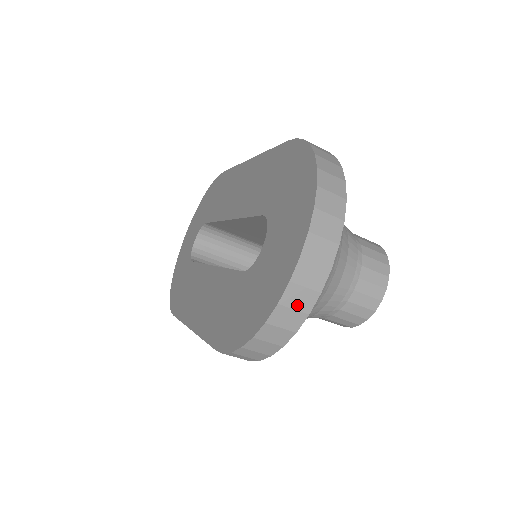
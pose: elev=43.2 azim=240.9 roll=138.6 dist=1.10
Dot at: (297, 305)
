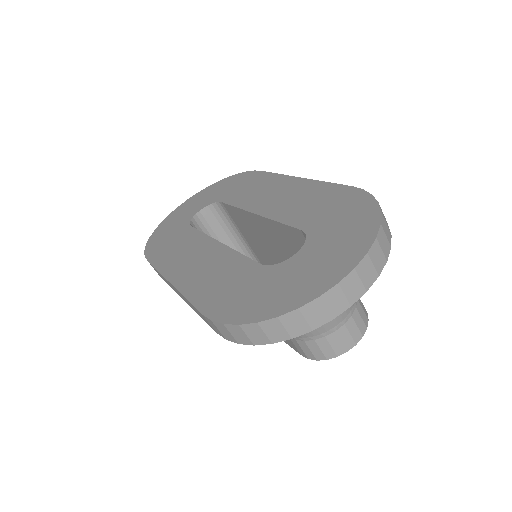
Dot at: (310, 318)
